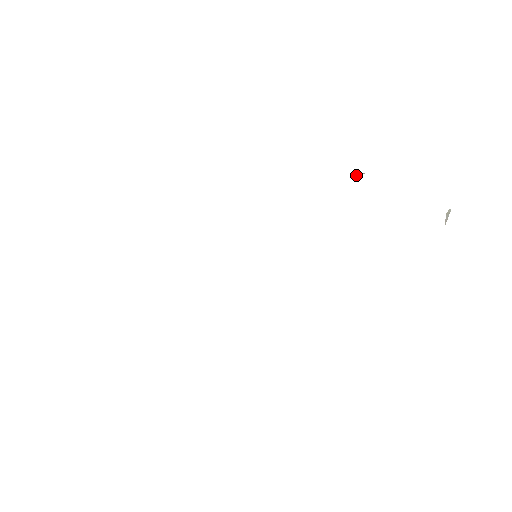
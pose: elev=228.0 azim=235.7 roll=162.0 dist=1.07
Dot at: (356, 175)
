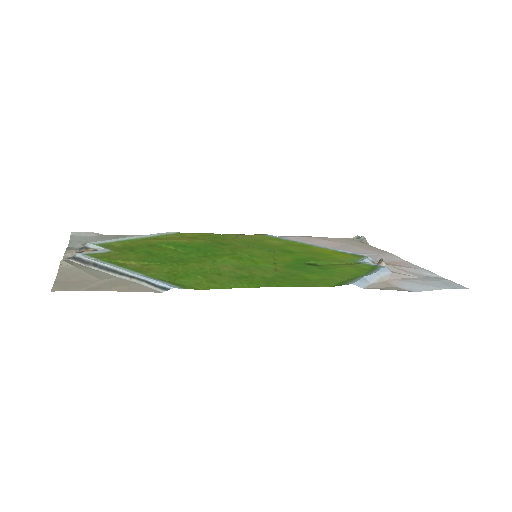
Dot at: occluded
